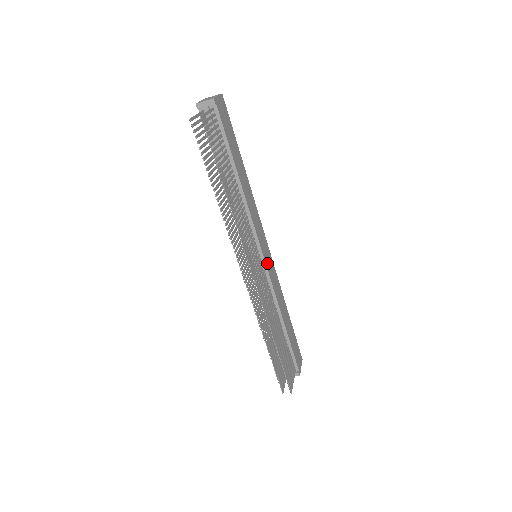
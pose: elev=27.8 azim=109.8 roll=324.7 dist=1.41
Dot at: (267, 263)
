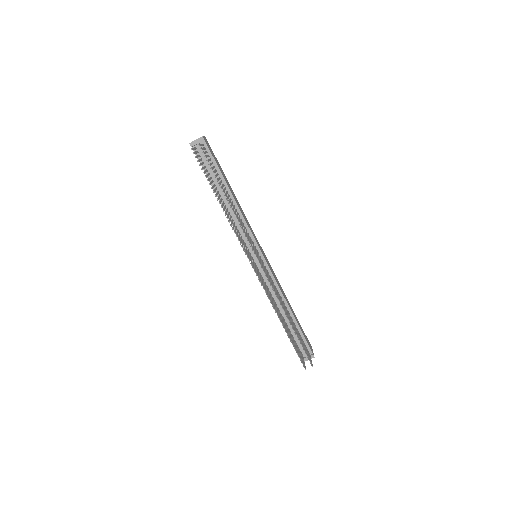
Dot at: (266, 260)
